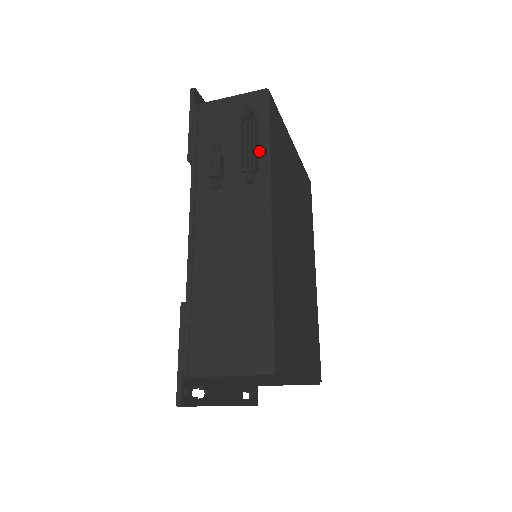
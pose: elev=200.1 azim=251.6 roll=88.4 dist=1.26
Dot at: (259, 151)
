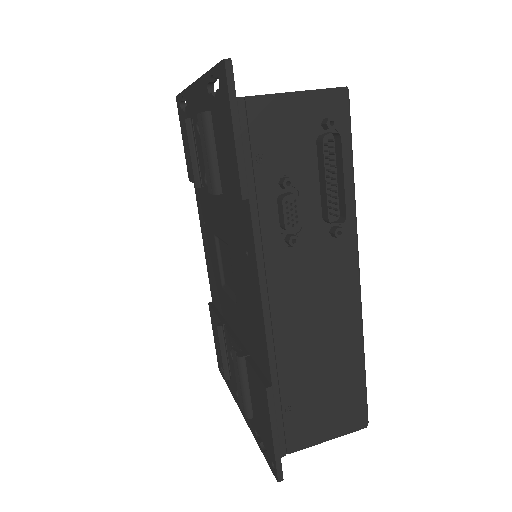
Dot at: (343, 190)
